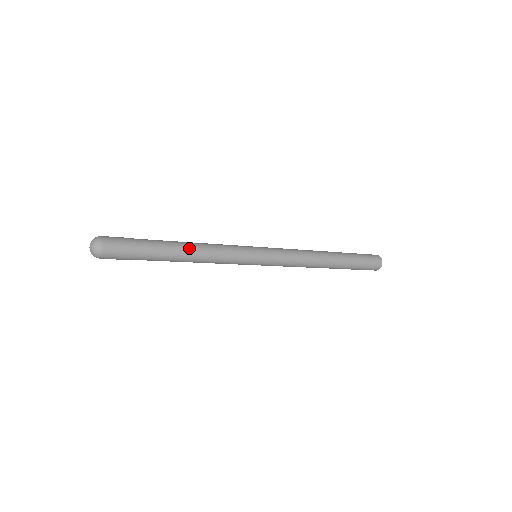
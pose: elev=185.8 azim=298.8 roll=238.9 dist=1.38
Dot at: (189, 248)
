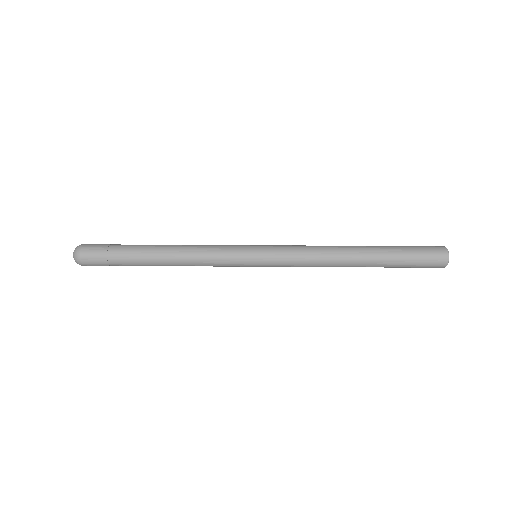
Dot at: (169, 248)
